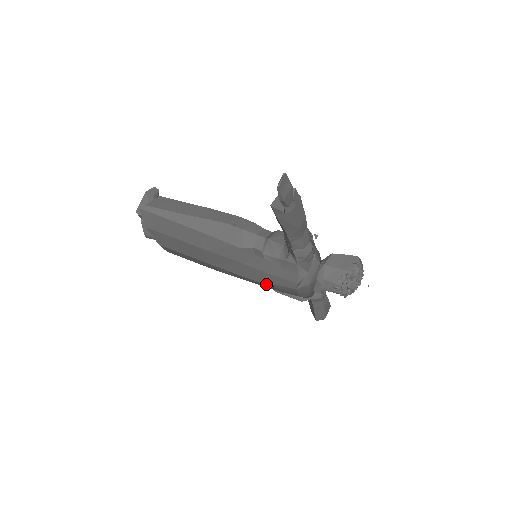
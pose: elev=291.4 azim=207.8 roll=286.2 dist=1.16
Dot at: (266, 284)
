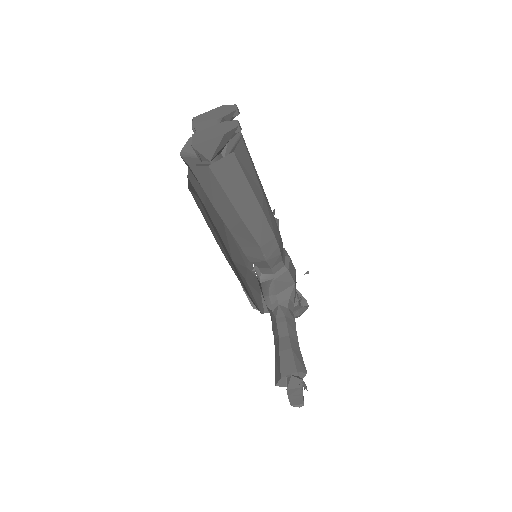
Dot at: occluded
